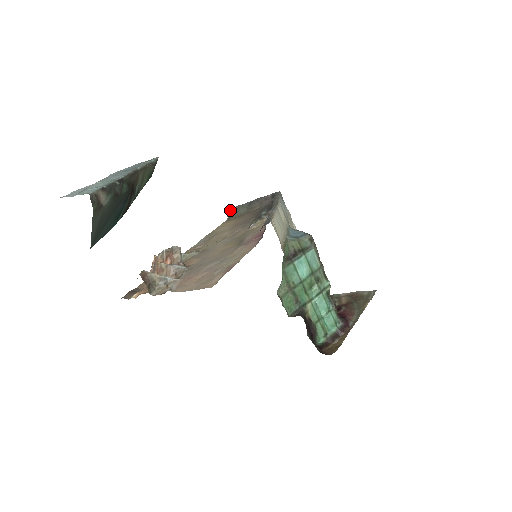
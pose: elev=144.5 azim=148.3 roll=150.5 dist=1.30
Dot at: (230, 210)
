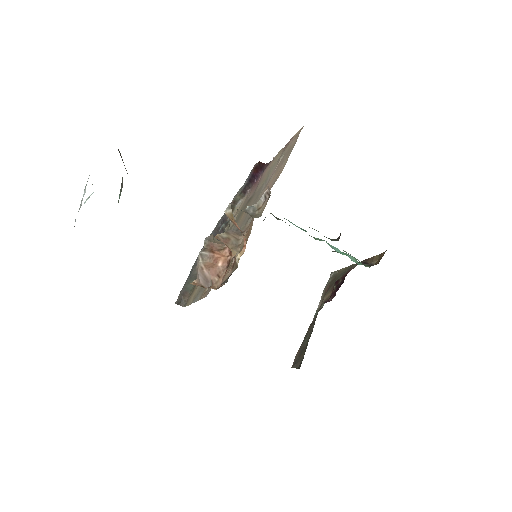
Dot at: (178, 300)
